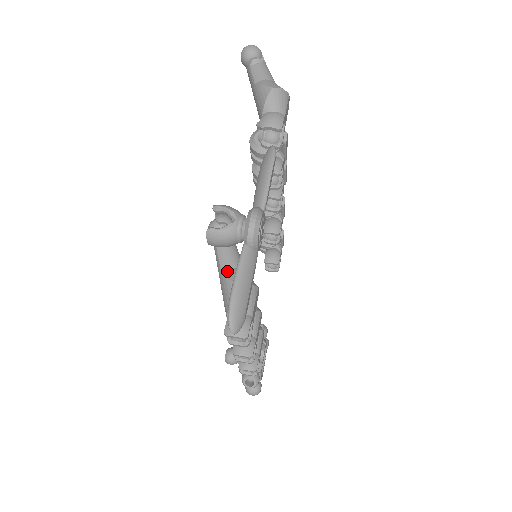
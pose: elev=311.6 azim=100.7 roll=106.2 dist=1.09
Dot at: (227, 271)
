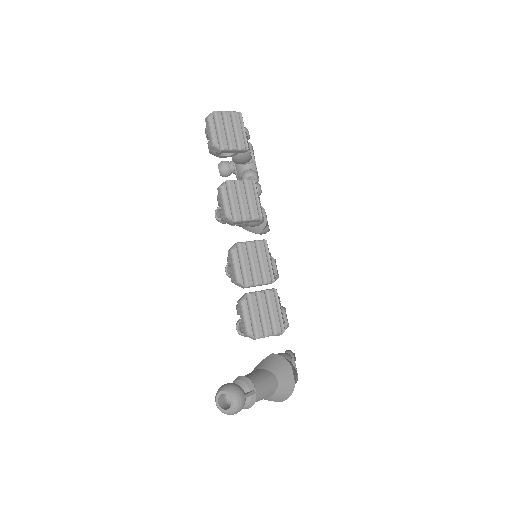
Dot at: occluded
